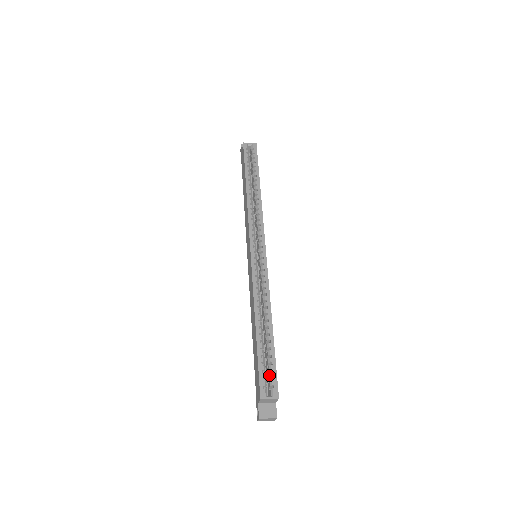
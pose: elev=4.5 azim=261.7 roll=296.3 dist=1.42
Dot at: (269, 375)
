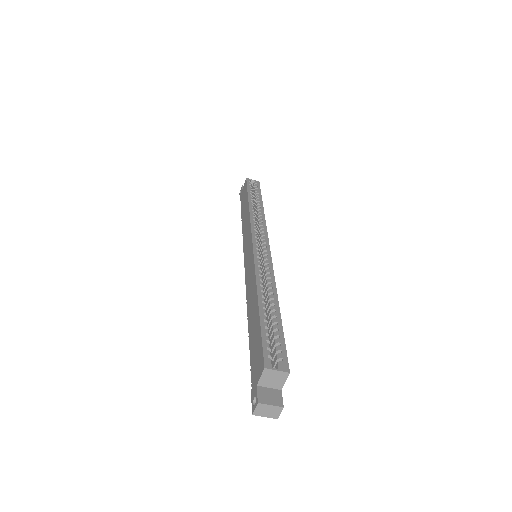
Dot at: (275, 348)
